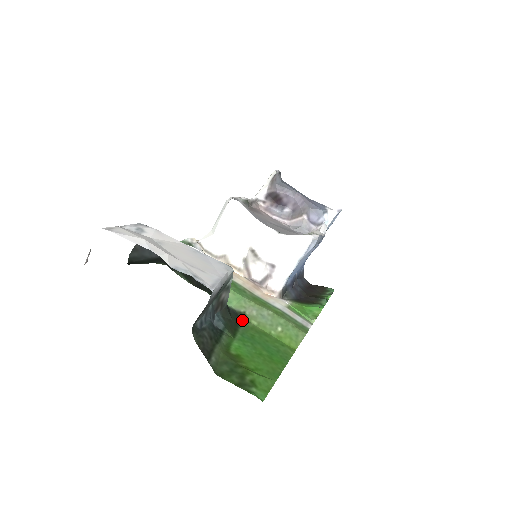
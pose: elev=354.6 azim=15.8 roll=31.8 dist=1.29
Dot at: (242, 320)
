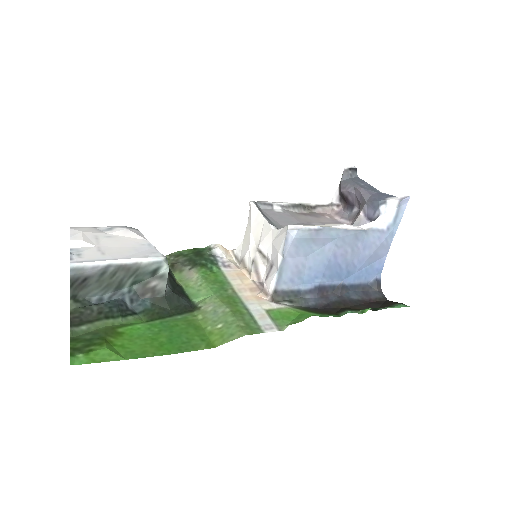
Dot at: (188, 313)
